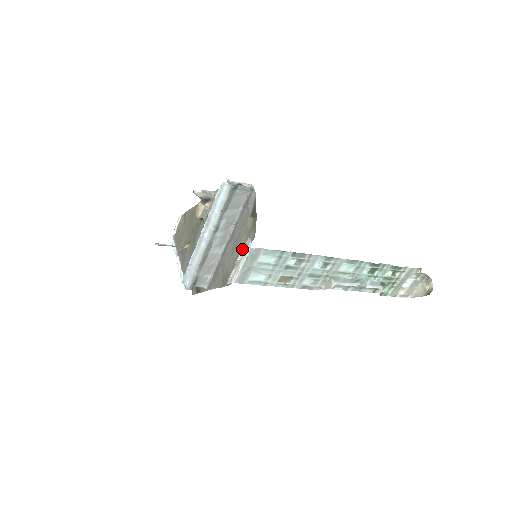
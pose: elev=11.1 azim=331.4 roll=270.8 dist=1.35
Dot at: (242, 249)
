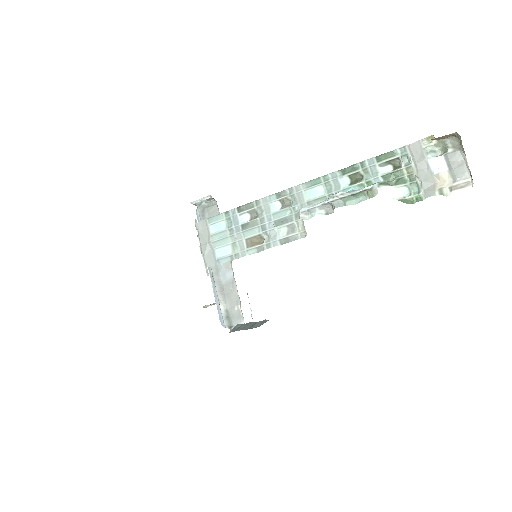
Dot at: occluded
